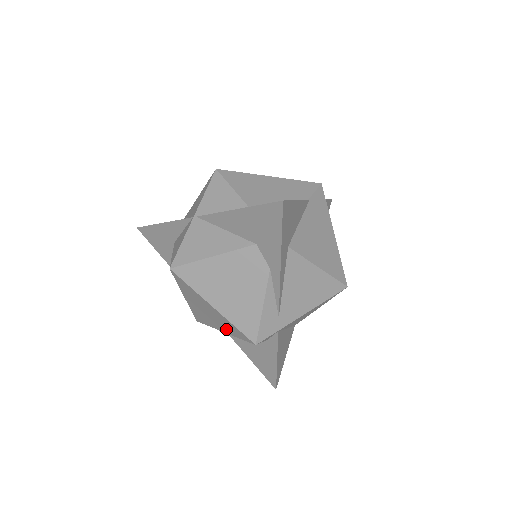
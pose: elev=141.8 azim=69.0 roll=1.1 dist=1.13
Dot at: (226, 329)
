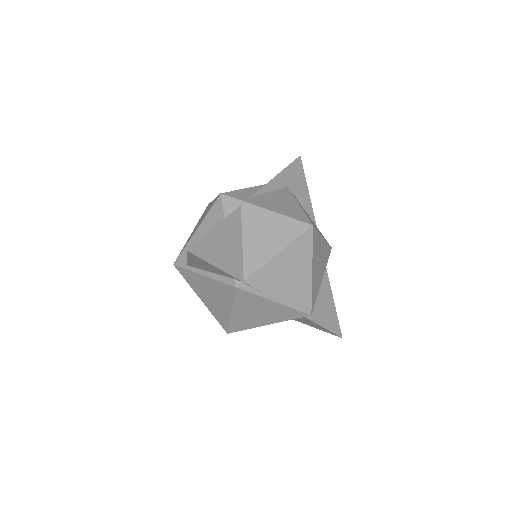
Dot at: (203, 218)
